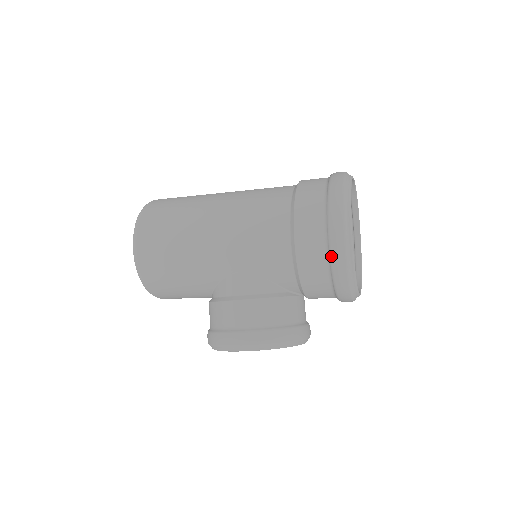
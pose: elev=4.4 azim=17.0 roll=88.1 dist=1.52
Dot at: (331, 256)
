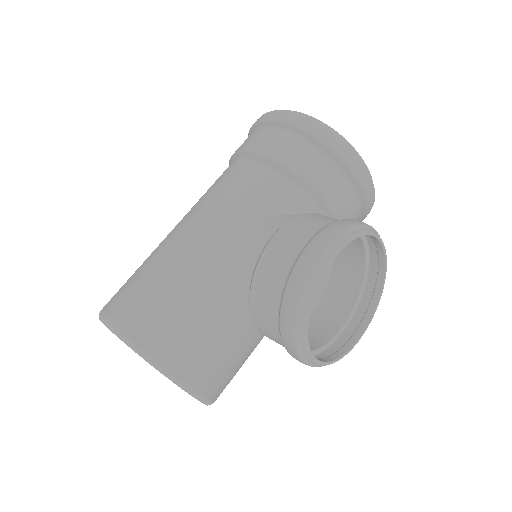
Dot at: (302, 130)
